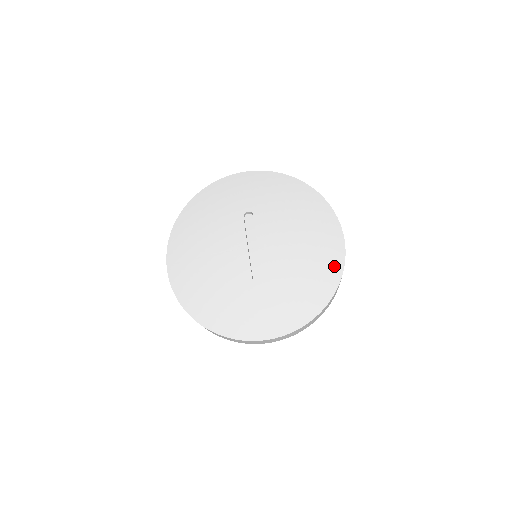
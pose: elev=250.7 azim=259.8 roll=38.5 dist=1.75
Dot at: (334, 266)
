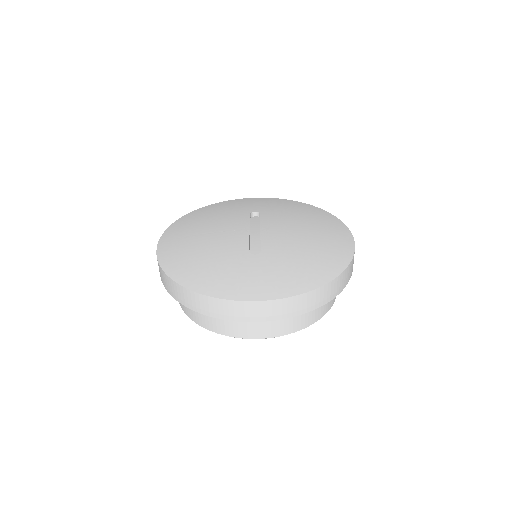
Dot at: (342, 253)
